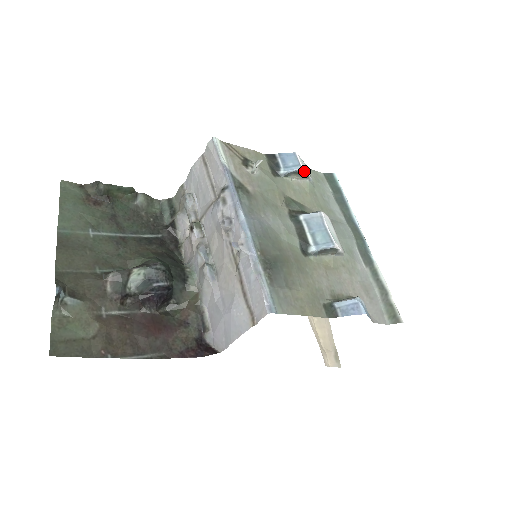
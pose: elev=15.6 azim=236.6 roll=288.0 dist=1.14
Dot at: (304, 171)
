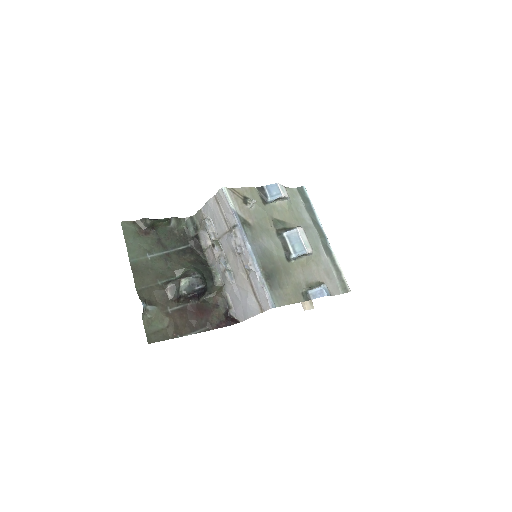
Dot at: (284, 196)
